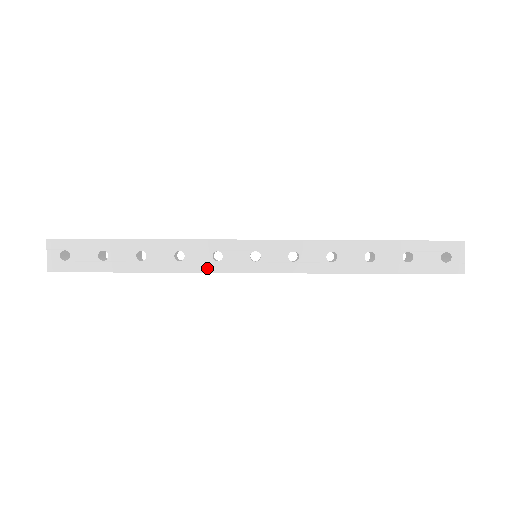
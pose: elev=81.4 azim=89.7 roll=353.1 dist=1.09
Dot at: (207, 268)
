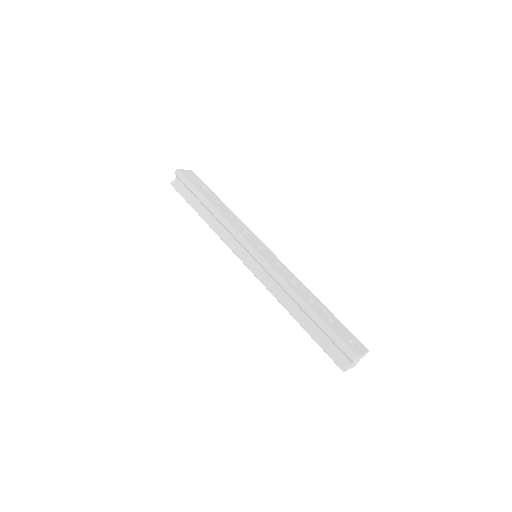
Dot at: (236, 228)
